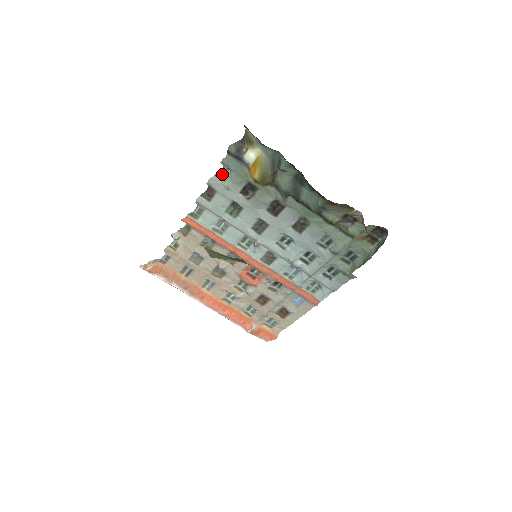
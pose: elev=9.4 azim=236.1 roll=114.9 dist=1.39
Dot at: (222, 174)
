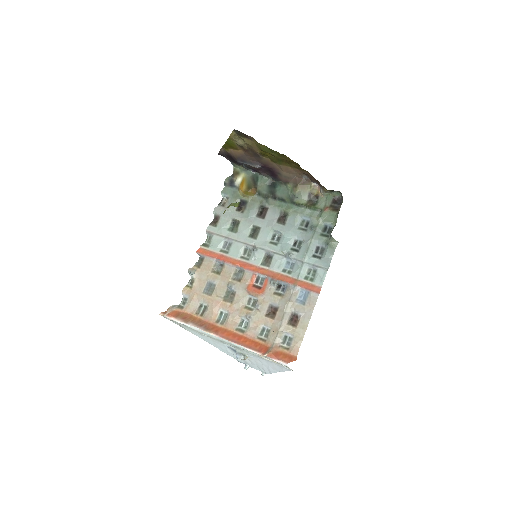
Dot at: (223, 203)
